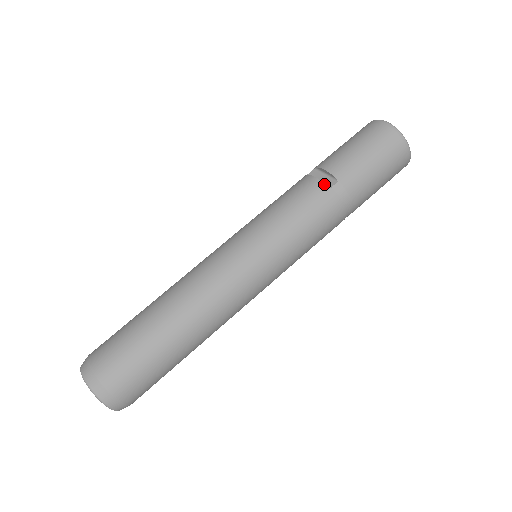
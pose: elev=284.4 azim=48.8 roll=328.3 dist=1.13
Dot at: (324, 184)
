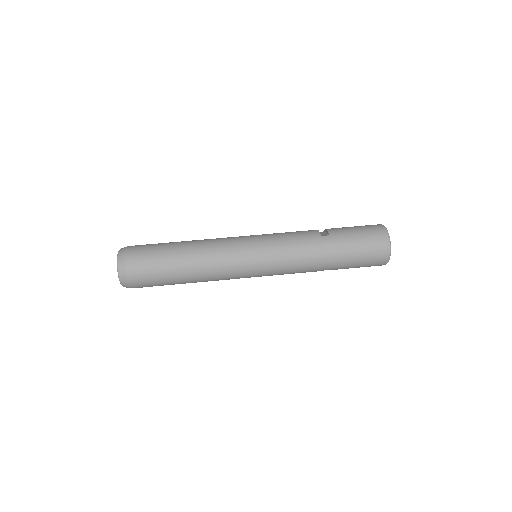
Dot at: (319, 233)
